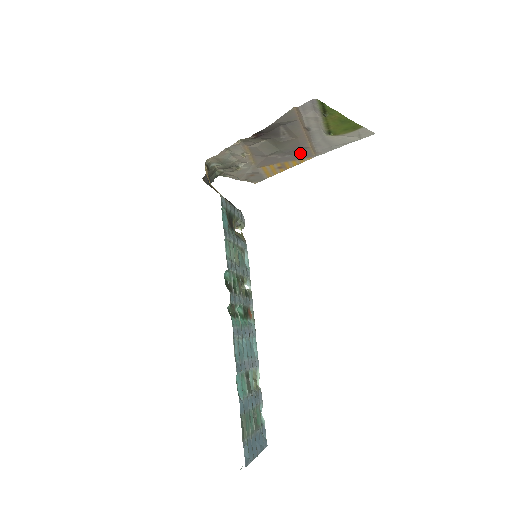
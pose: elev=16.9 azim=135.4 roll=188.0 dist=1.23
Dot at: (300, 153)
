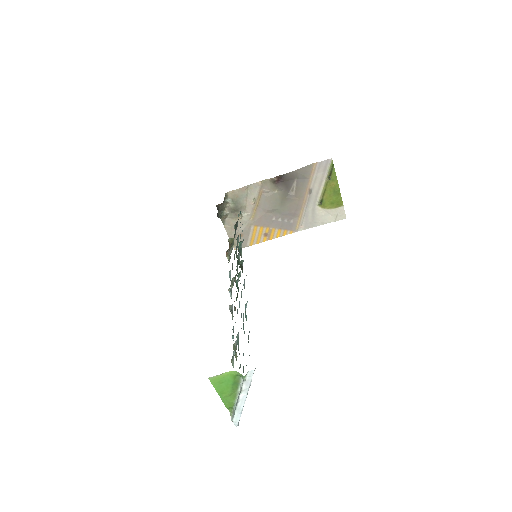
Dot at: (289, 221)
